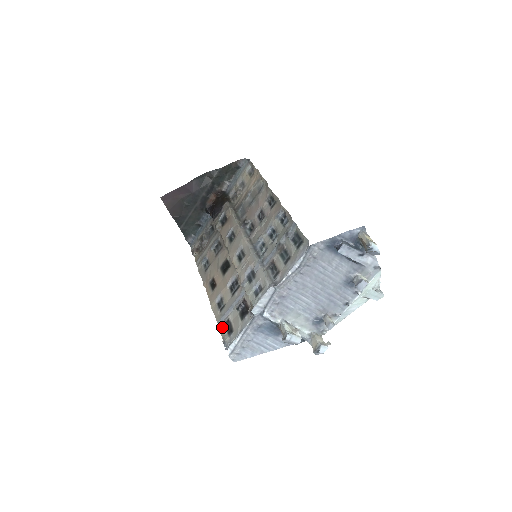
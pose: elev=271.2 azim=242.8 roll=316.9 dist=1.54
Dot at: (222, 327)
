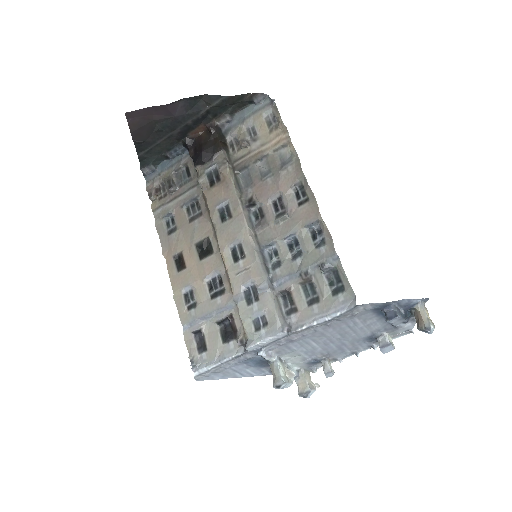
Dot at: (189, 334)
